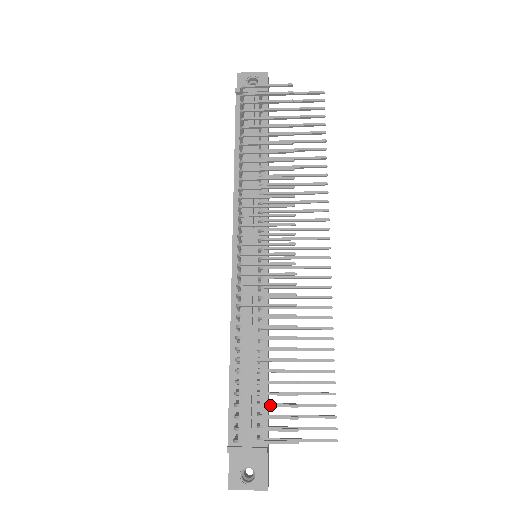
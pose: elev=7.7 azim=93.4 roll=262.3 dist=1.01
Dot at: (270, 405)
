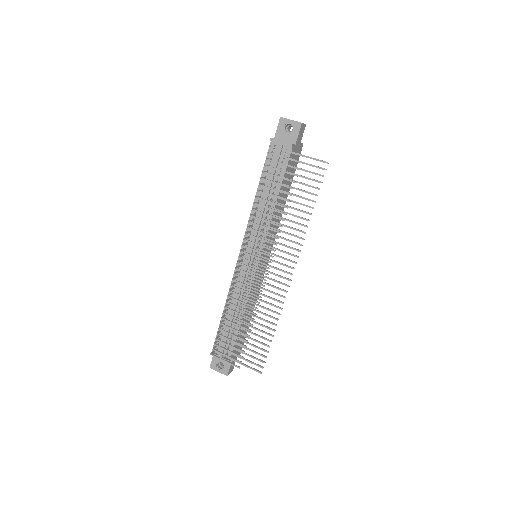
Dot at: (231, 346)
